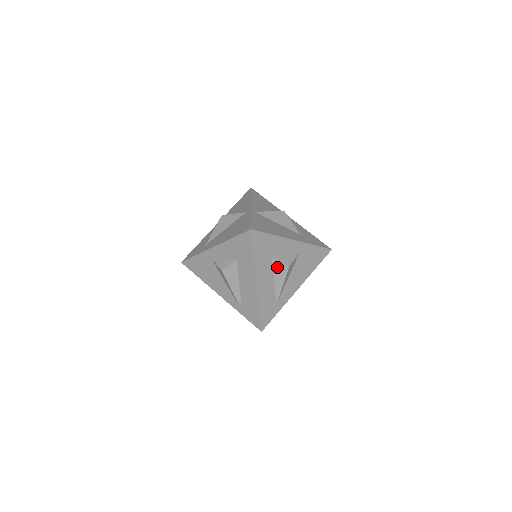
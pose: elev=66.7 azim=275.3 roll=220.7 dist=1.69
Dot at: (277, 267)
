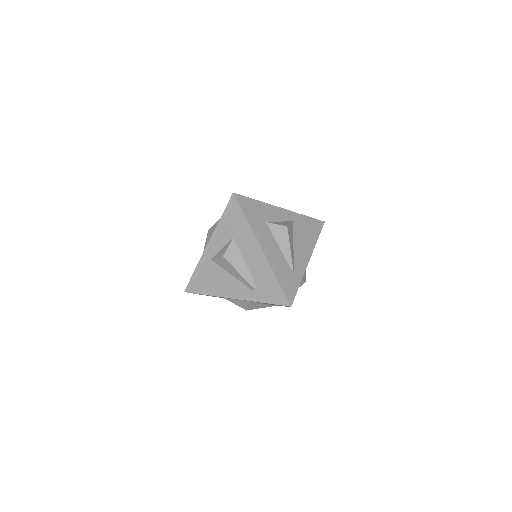
Dot at: (276, 231)
